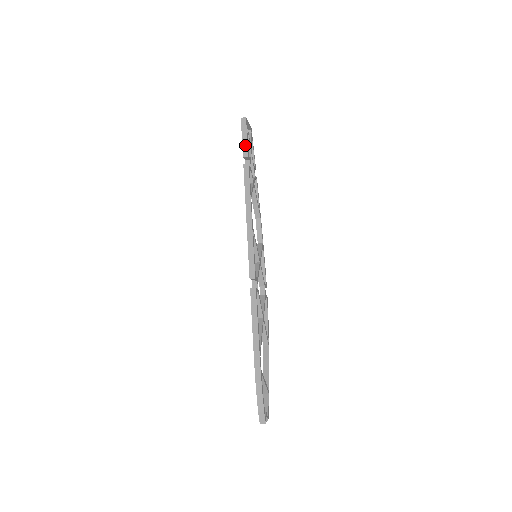
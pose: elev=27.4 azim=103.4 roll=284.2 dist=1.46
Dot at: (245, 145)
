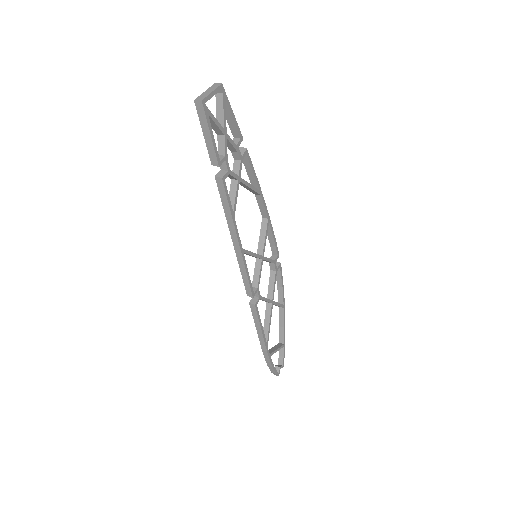
Dot at: (211, 149)
